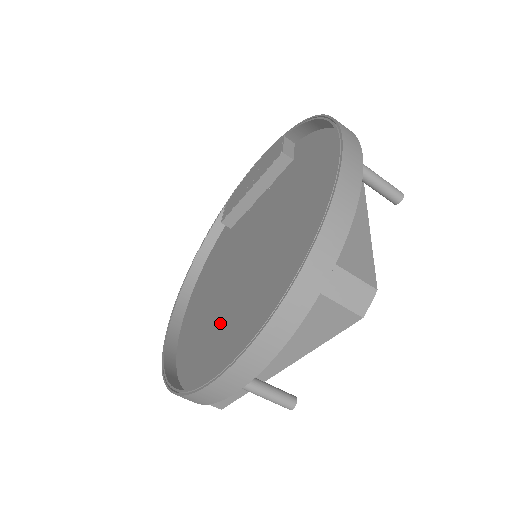
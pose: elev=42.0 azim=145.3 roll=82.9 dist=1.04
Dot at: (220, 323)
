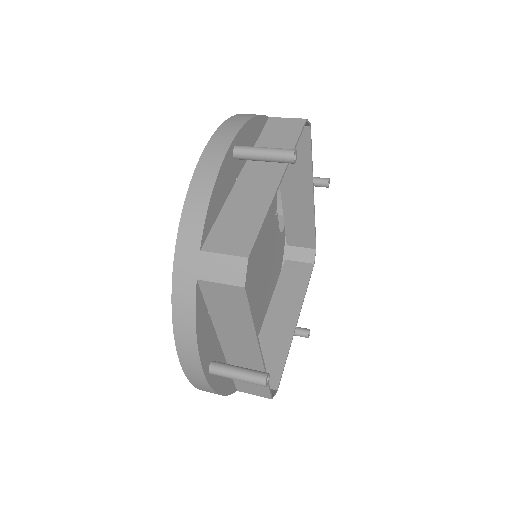
Dot at: occluded
